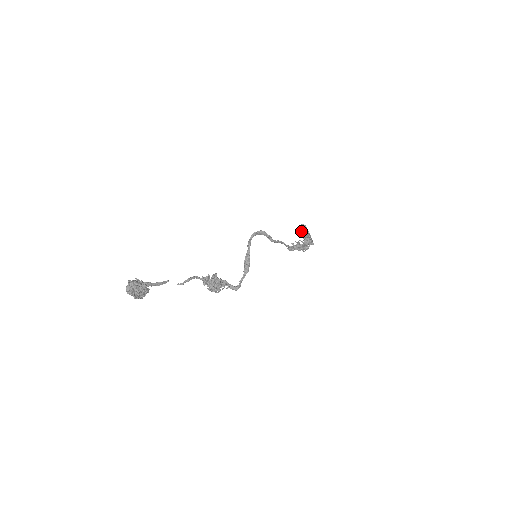
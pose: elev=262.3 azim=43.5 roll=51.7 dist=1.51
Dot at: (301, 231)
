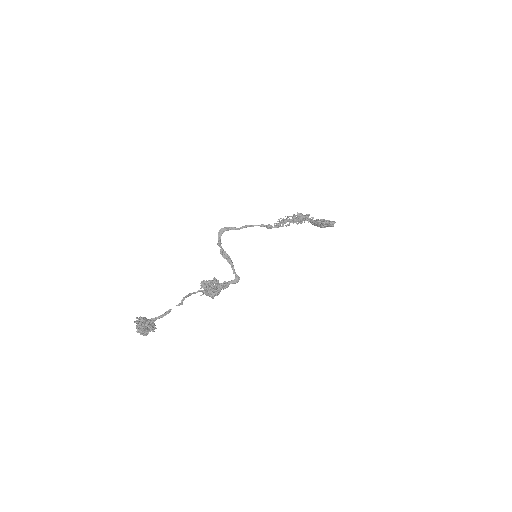
Dot at: occluded
